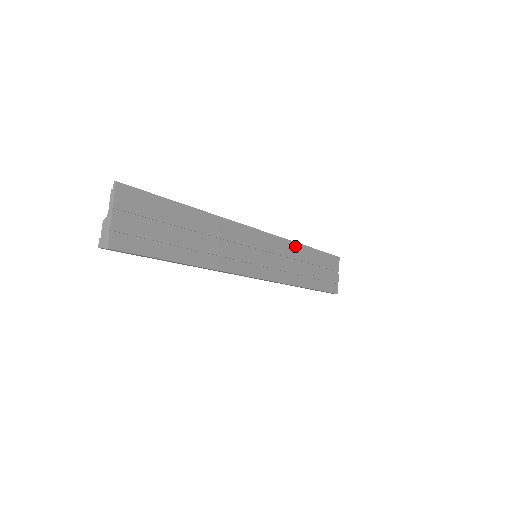
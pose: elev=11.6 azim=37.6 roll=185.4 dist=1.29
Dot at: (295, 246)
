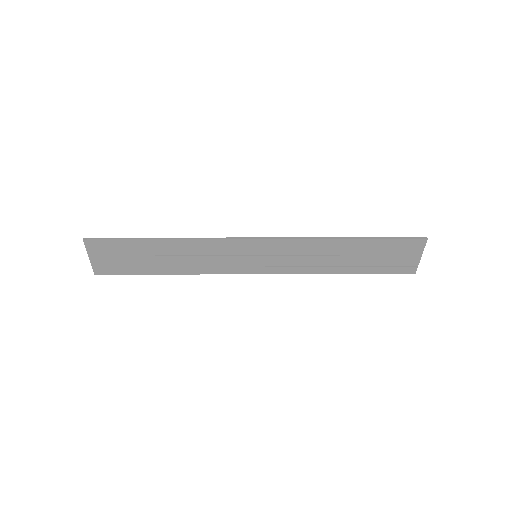
Dot at: (321, 242)
